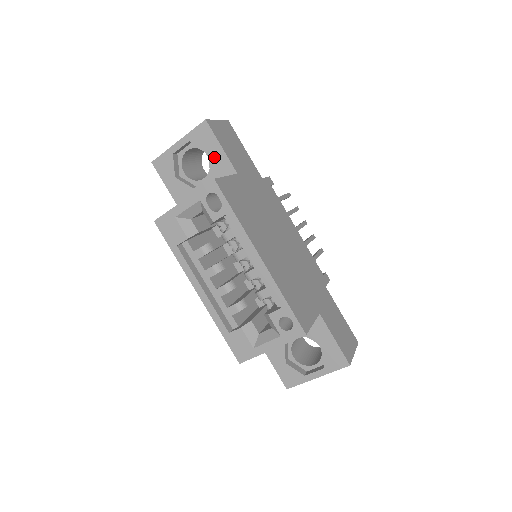
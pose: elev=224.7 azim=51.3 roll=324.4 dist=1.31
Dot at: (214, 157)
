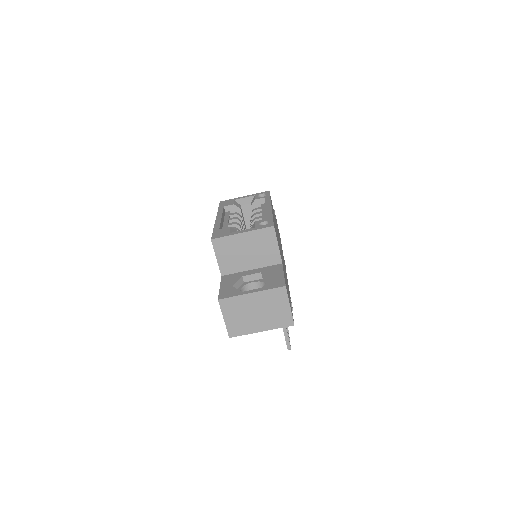
Dot at: occluded
